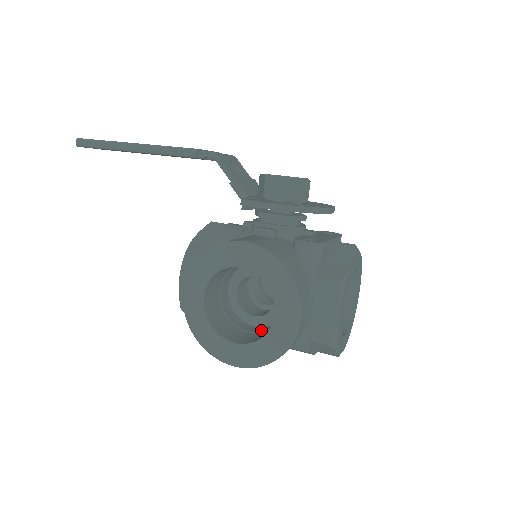
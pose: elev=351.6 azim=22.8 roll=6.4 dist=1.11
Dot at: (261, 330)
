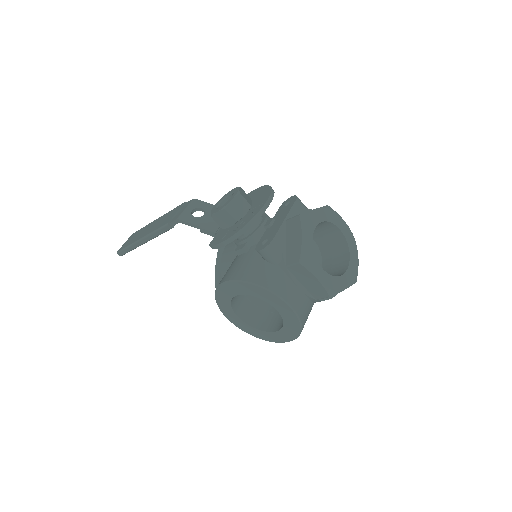
Dot at: occluded
